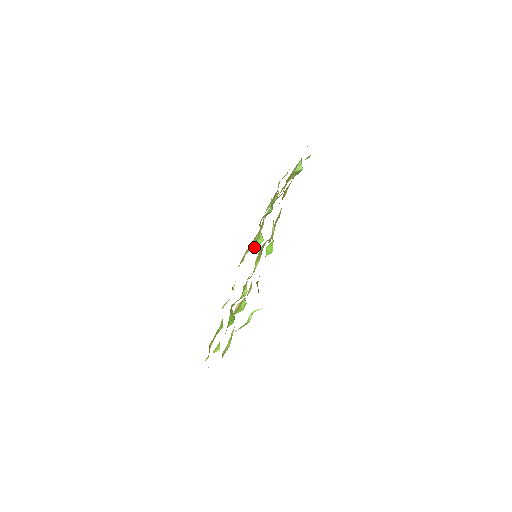
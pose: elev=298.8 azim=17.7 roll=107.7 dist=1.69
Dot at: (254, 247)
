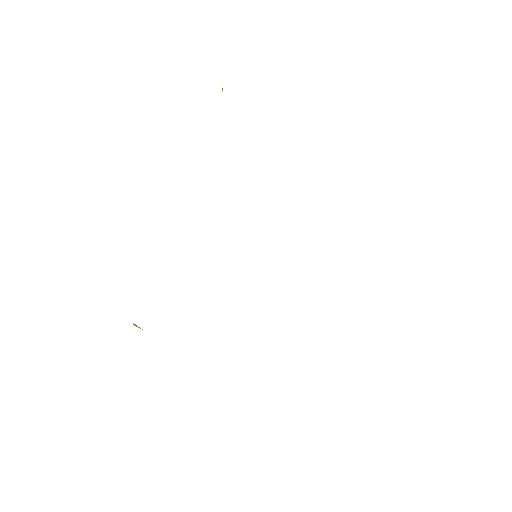
Dot at: occluded
